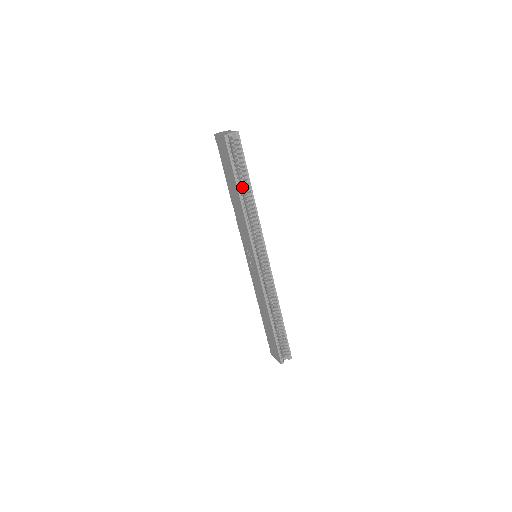
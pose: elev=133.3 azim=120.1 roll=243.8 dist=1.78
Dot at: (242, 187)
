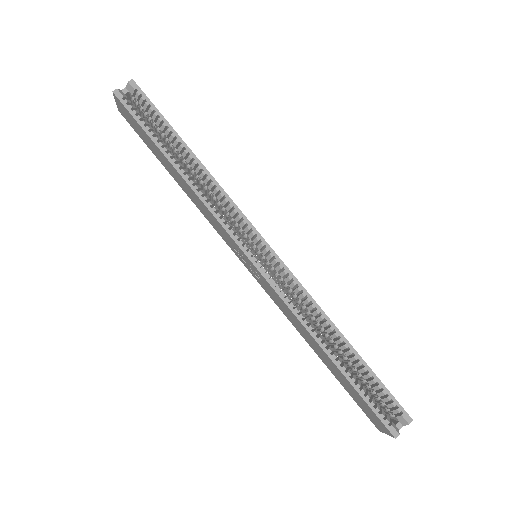
Dot at: (178, 156)
